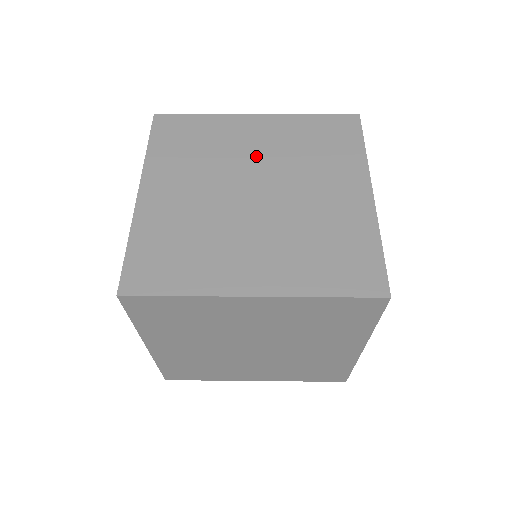
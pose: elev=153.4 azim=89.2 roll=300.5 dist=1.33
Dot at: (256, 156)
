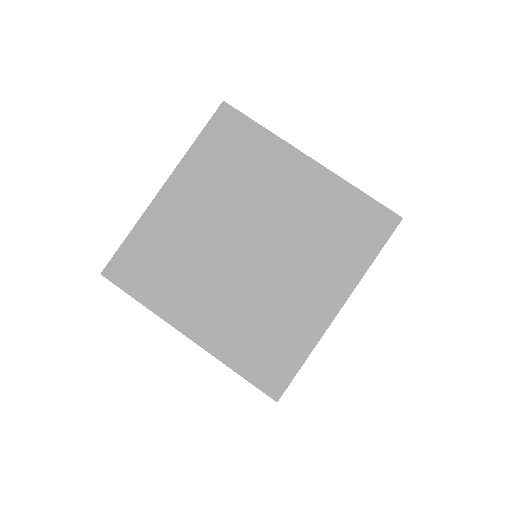
Dot at: (276, 209)
